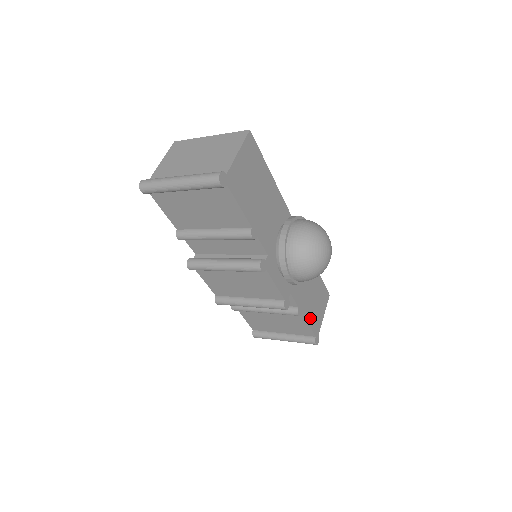
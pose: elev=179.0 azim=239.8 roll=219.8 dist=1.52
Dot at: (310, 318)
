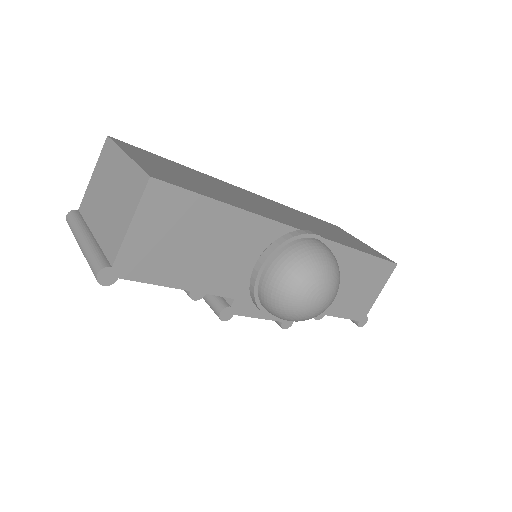
Dot at: (345, 310)
